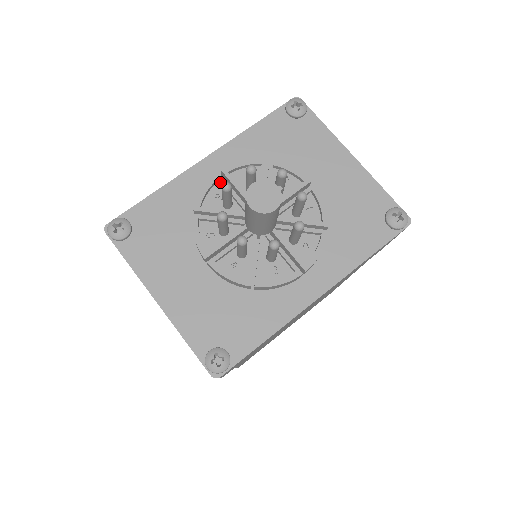
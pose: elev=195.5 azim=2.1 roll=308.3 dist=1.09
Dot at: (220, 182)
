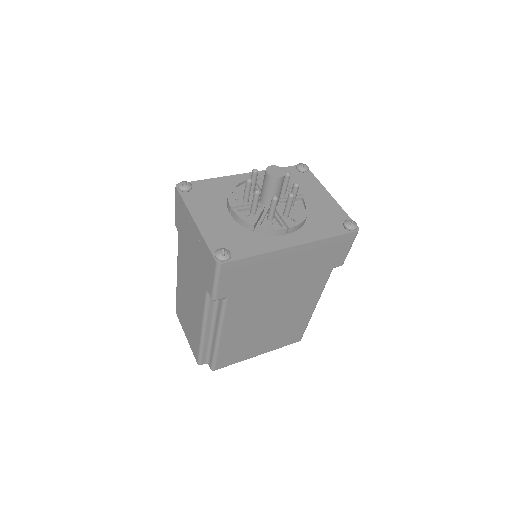
Dot at: occluded
